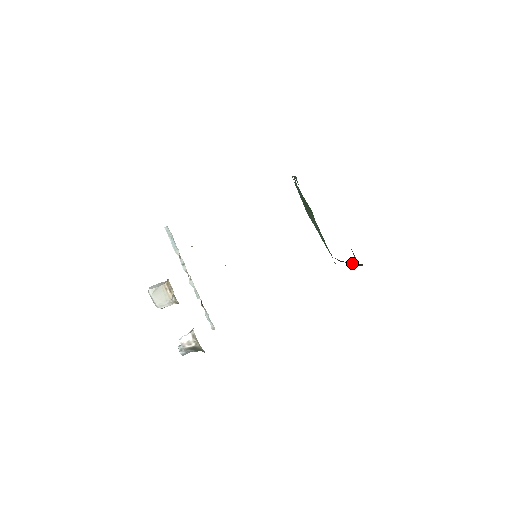
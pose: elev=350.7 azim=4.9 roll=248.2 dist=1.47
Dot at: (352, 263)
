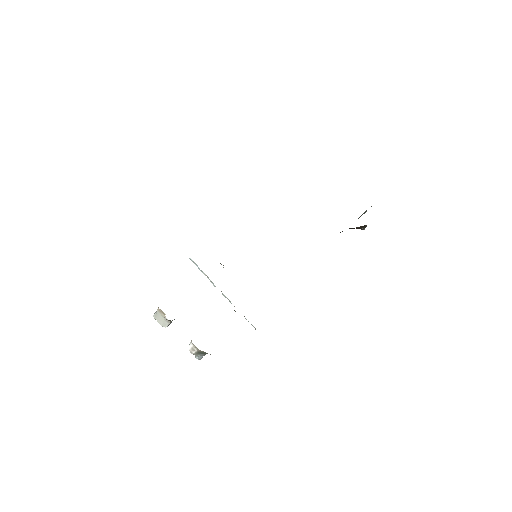
Dot at: occluded
